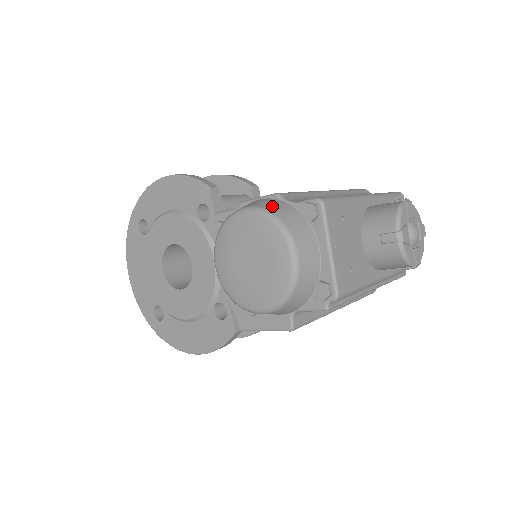
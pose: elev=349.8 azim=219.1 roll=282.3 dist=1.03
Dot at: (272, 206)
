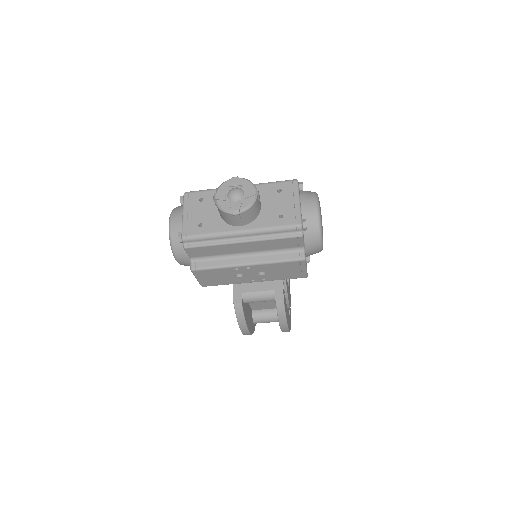
Dot at: occluded
